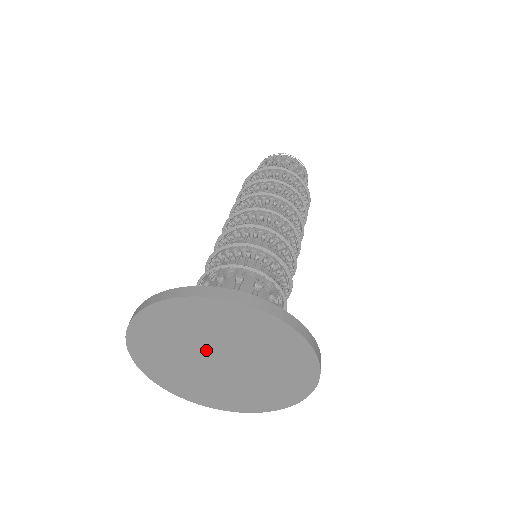
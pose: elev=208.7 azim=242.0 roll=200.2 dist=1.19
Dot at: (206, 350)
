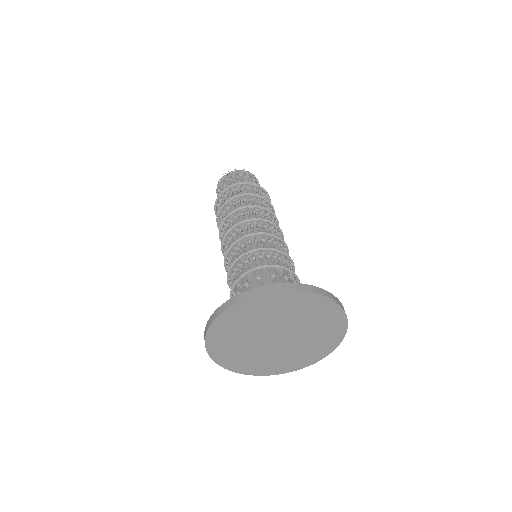
Dot at: (282, 327)
